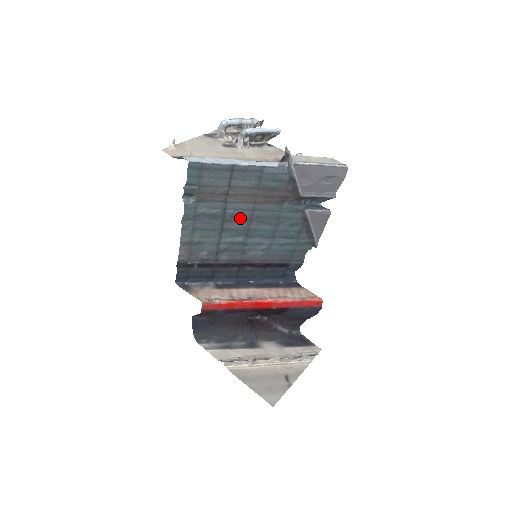
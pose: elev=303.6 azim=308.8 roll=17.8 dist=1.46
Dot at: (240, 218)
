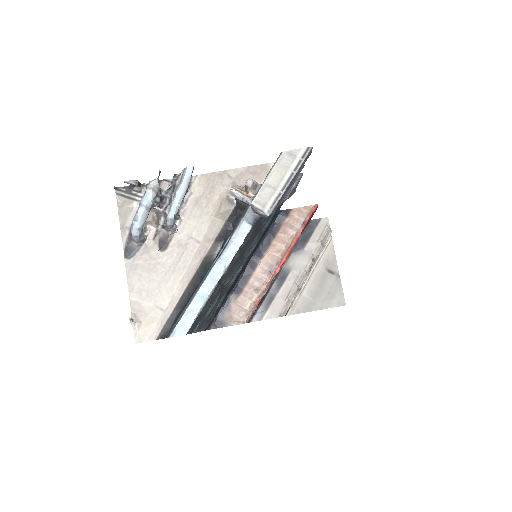
Dot at: (234, 270)
